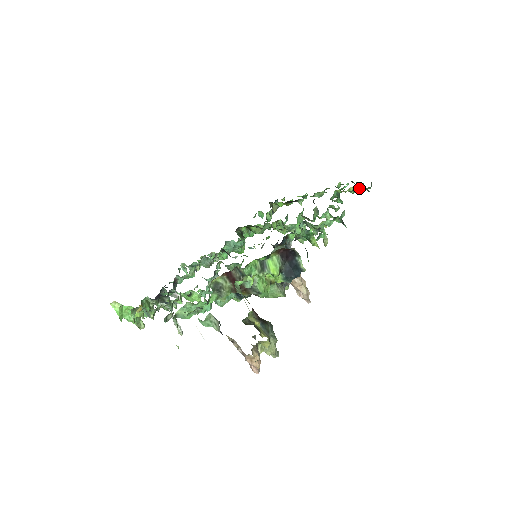
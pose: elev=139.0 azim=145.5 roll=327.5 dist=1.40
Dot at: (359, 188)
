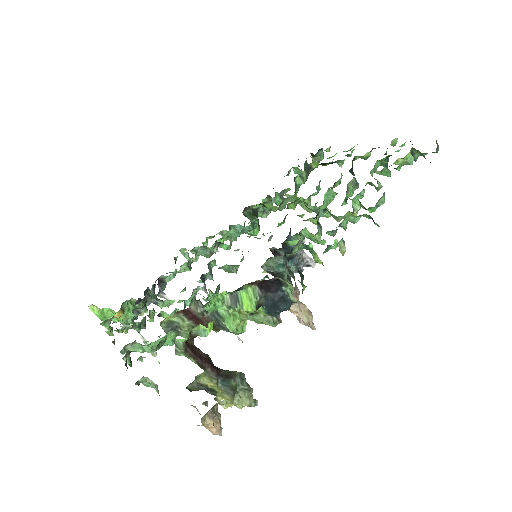
Dot at: (416, 155)
